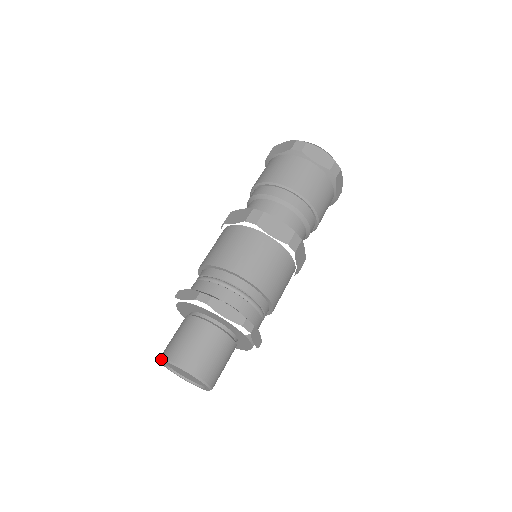
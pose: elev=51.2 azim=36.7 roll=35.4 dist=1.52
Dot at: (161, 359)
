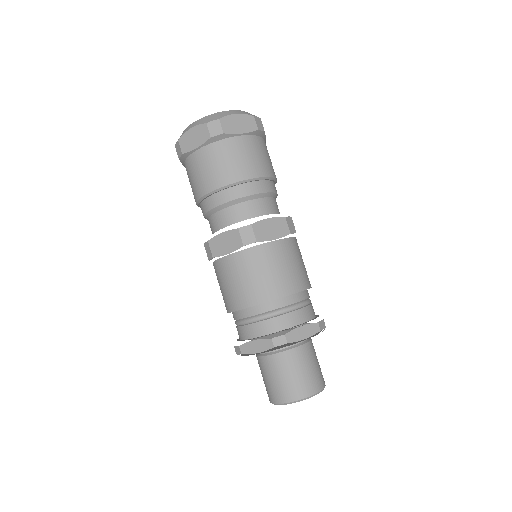
Dot at: occluded
